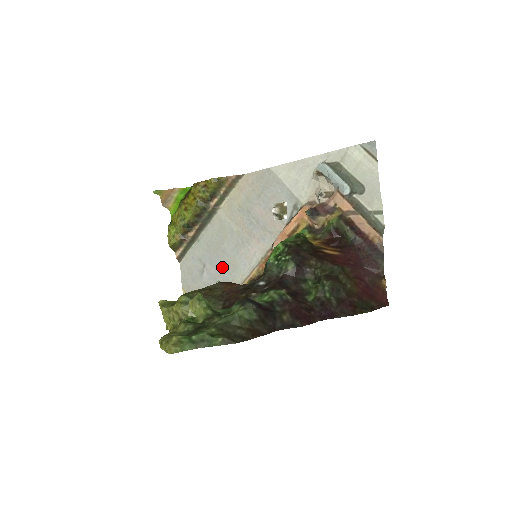
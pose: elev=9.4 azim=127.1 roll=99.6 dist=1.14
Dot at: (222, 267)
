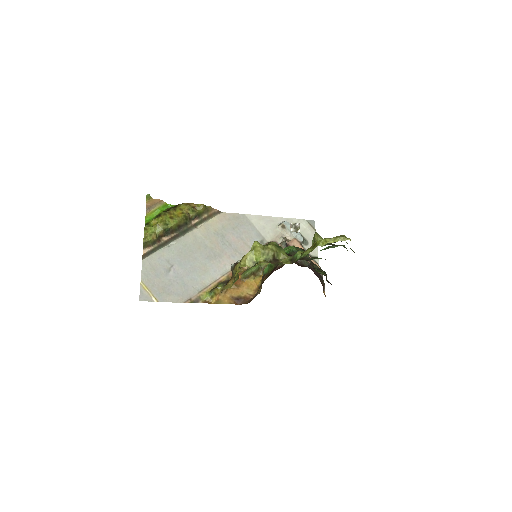
Dot at: (192, 270)
